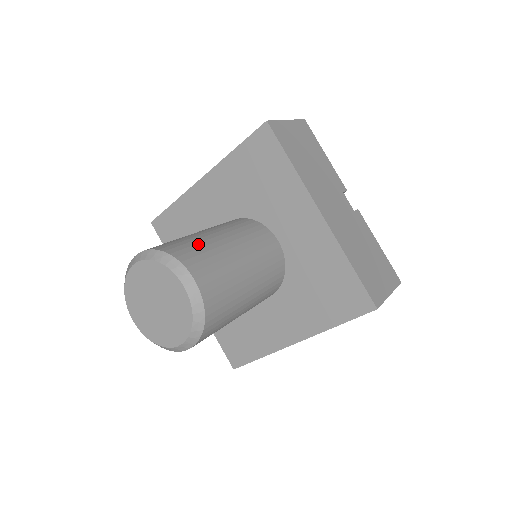
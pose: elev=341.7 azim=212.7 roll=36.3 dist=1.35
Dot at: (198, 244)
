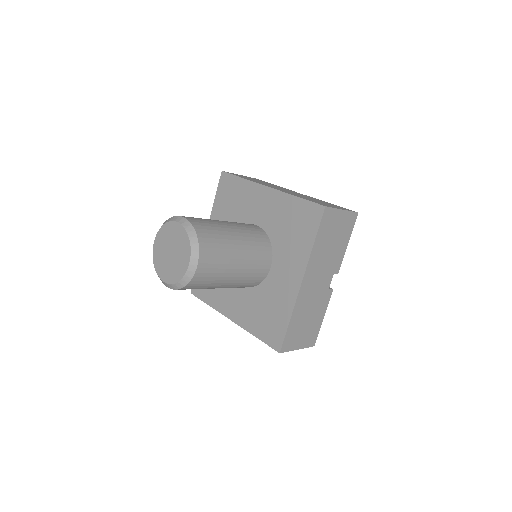
Dot at: occluded
